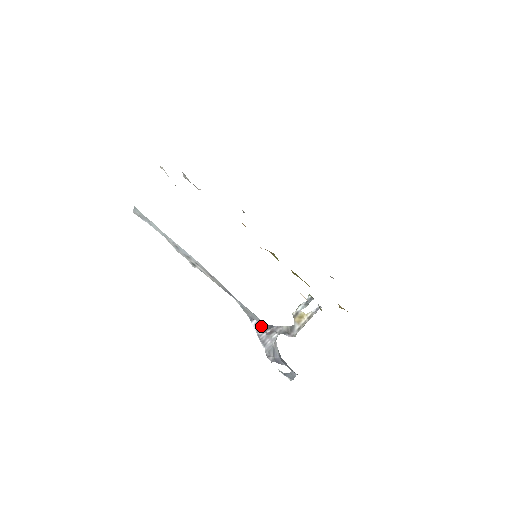
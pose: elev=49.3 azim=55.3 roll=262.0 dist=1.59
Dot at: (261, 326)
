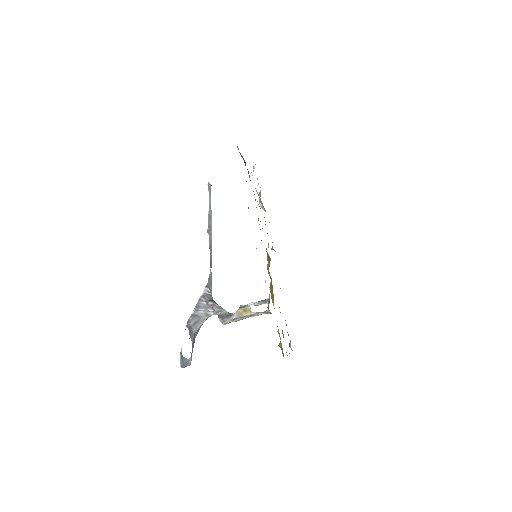
Dot at: (209, 296)
